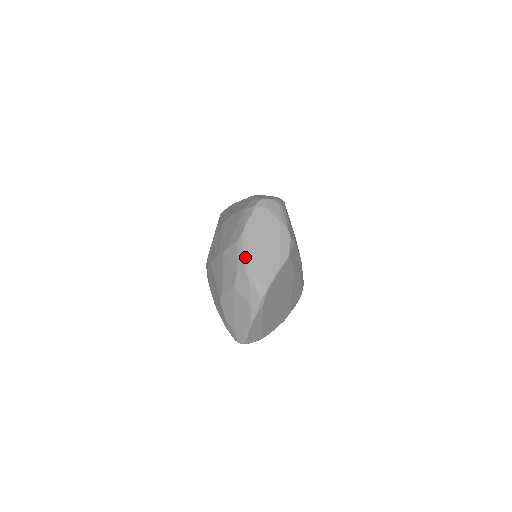
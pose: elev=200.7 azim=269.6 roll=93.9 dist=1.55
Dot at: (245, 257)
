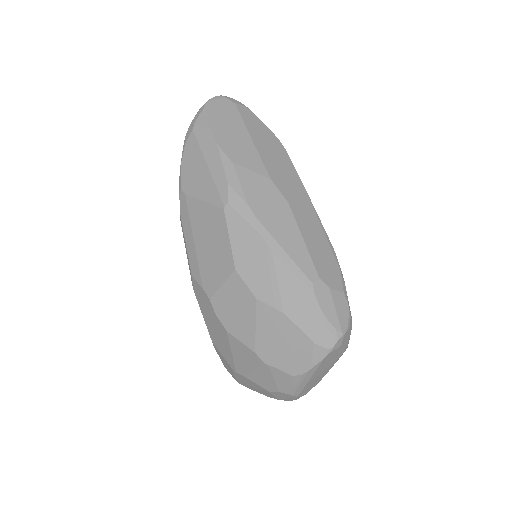
Dot at: (297, 389)
